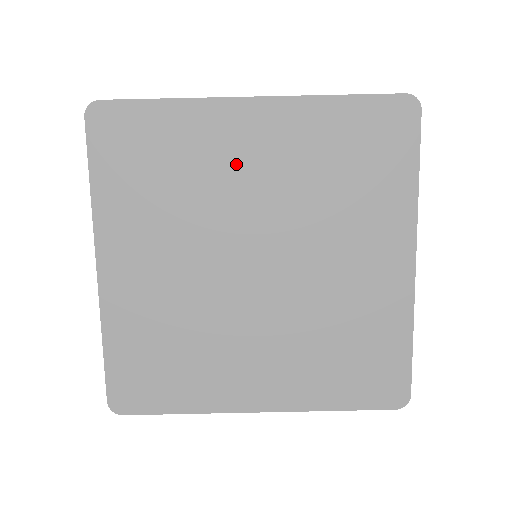
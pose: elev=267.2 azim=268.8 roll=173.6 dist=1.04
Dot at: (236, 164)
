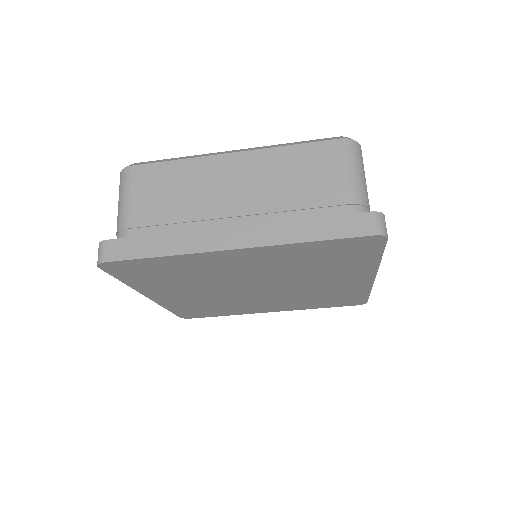
Dot at: (230, 268)
